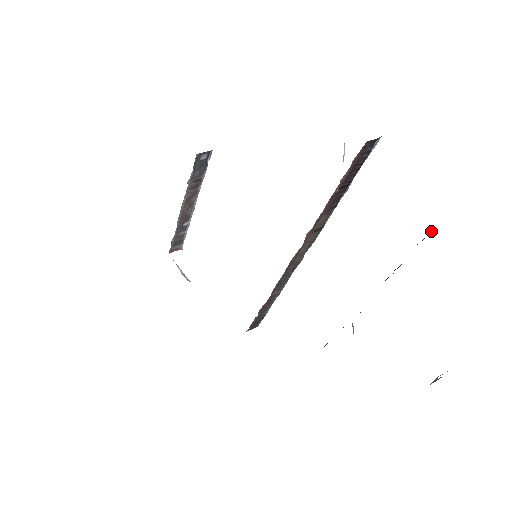
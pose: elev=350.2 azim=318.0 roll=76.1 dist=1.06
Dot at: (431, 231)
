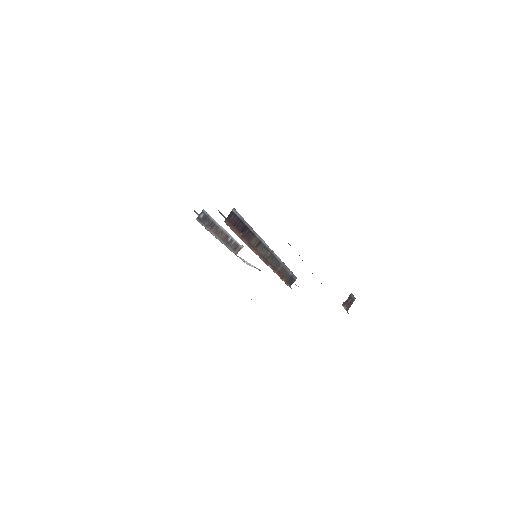
Dot at: occluded
